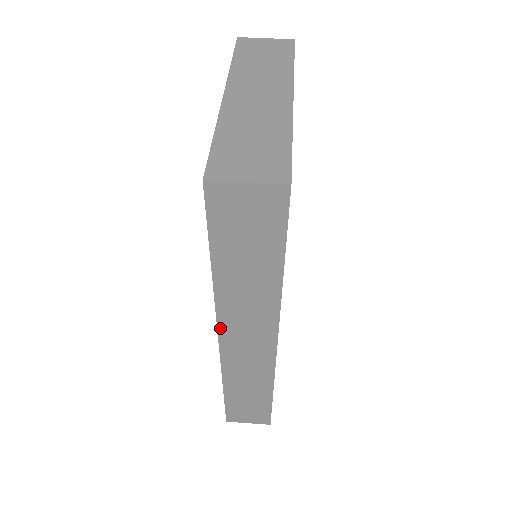
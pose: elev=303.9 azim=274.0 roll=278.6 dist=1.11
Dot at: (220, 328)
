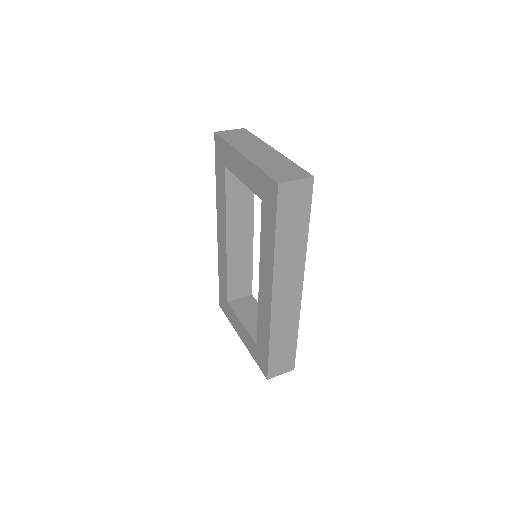
Dot at: (274, 285)
